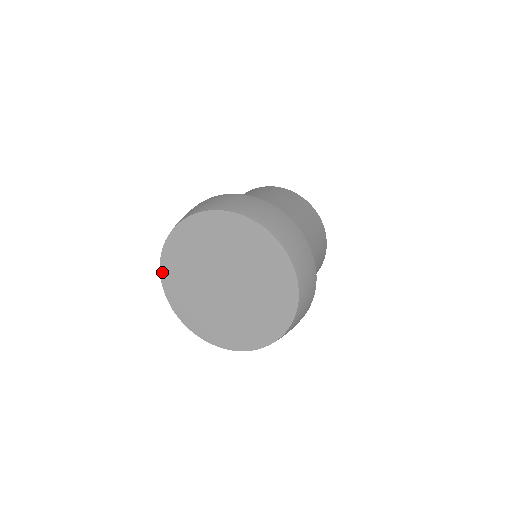
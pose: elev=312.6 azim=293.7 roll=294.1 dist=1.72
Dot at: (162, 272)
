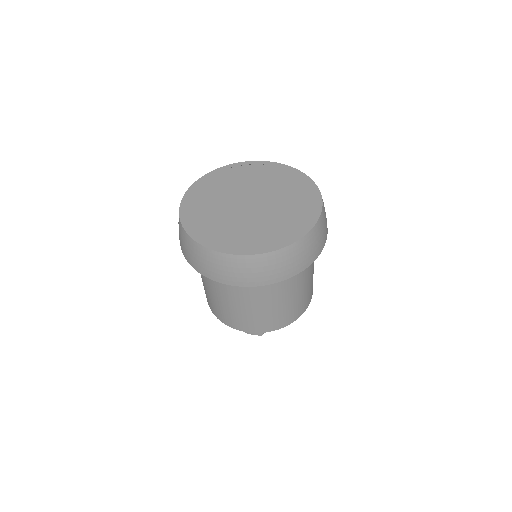
Dot at: (186, 196)
